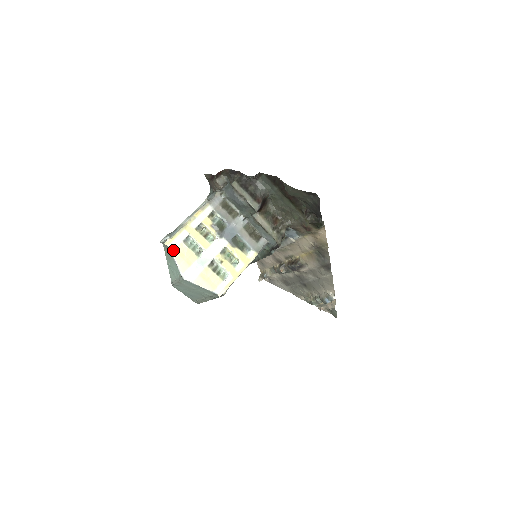
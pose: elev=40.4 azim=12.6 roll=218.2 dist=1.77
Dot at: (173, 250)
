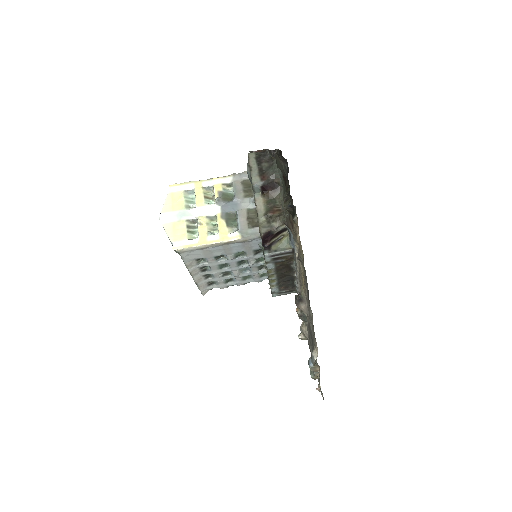
Dot at: (171, 192)
